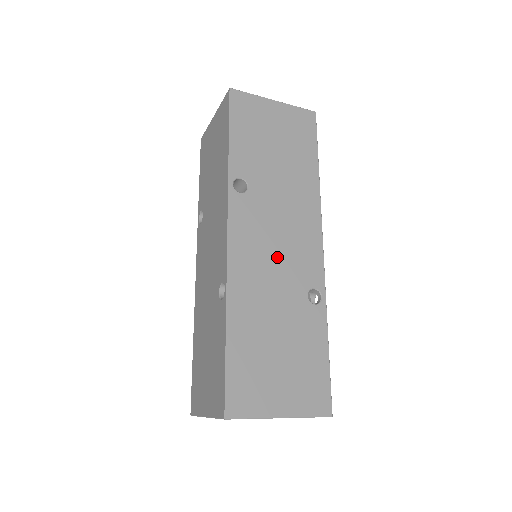
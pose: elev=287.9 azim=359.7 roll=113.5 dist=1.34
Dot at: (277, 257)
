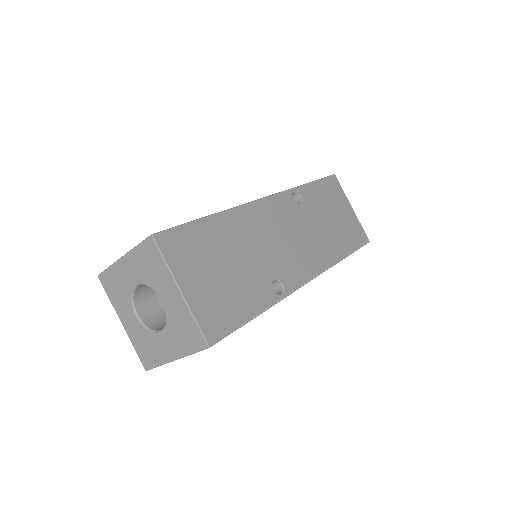
Dot at: (279, 242)
